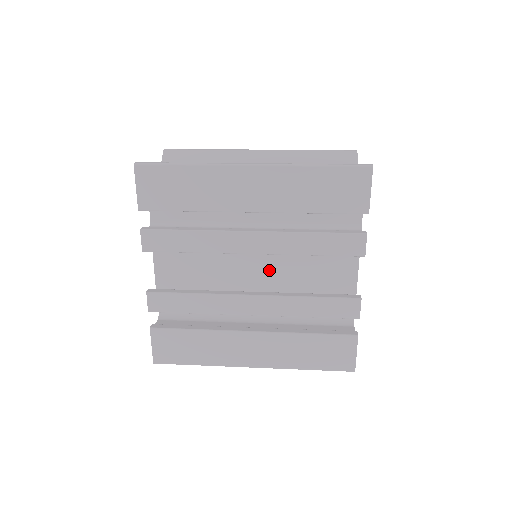
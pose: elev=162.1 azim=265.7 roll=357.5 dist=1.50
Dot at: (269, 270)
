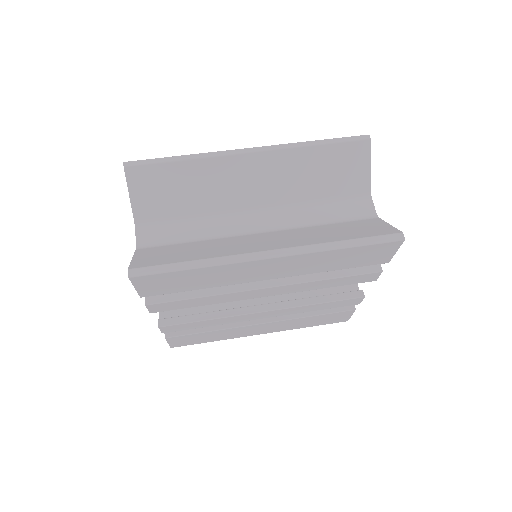
Dot at: occluded
